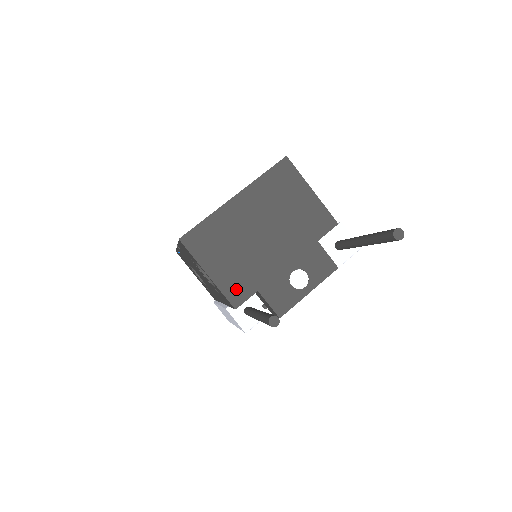
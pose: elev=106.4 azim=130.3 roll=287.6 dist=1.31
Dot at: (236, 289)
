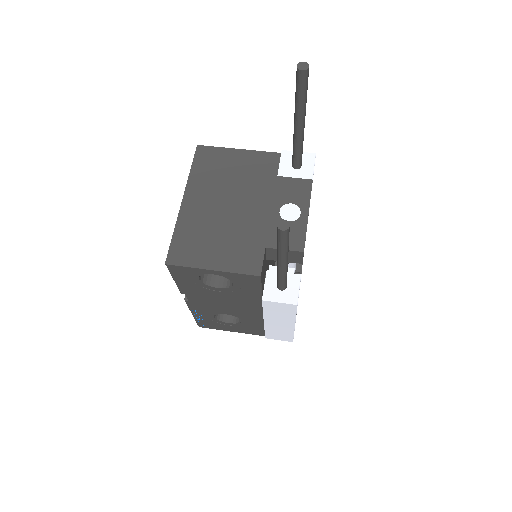
Dot at: (246, 261)
